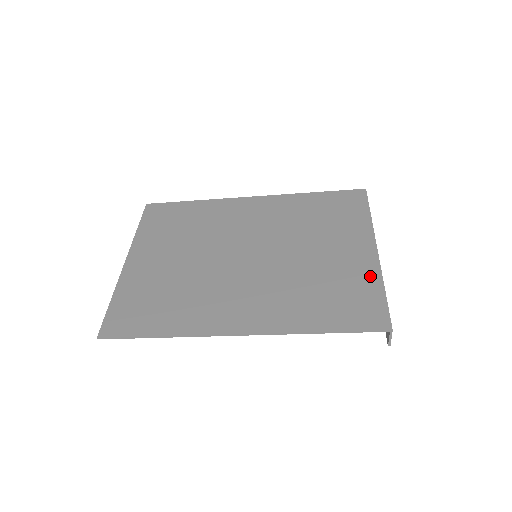
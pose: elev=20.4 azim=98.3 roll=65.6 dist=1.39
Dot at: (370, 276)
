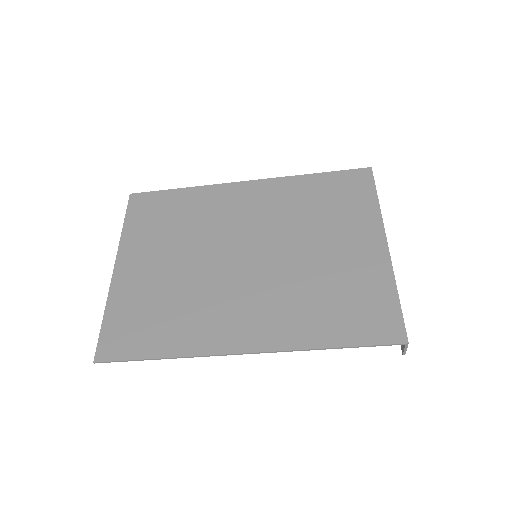
Dot at: (381, 278)
